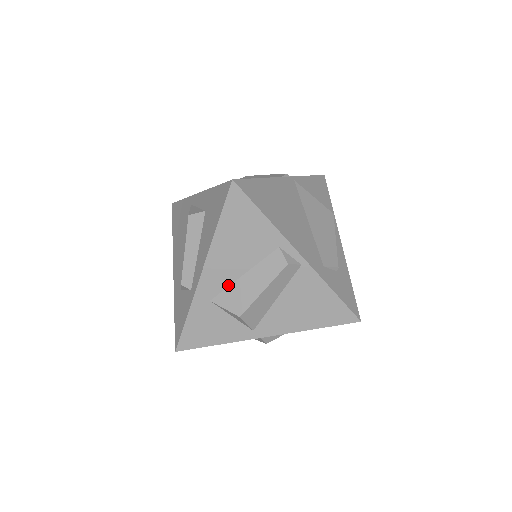
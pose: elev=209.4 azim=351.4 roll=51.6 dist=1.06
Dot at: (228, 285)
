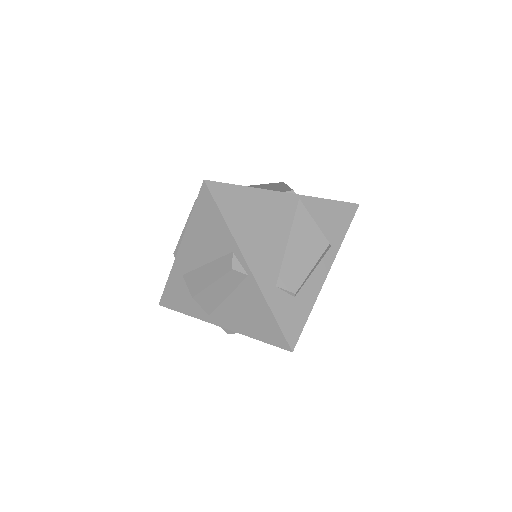
Dot at: (195, 268)
